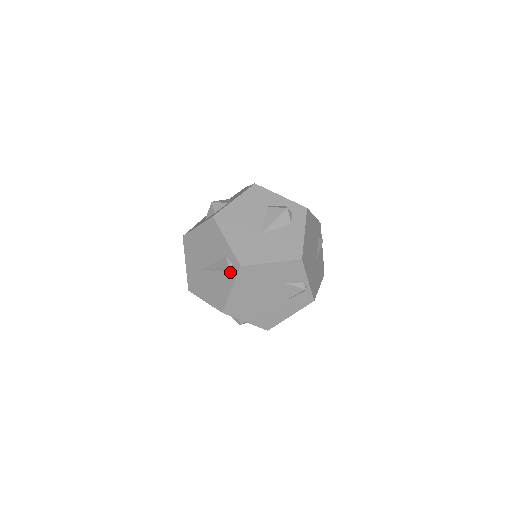
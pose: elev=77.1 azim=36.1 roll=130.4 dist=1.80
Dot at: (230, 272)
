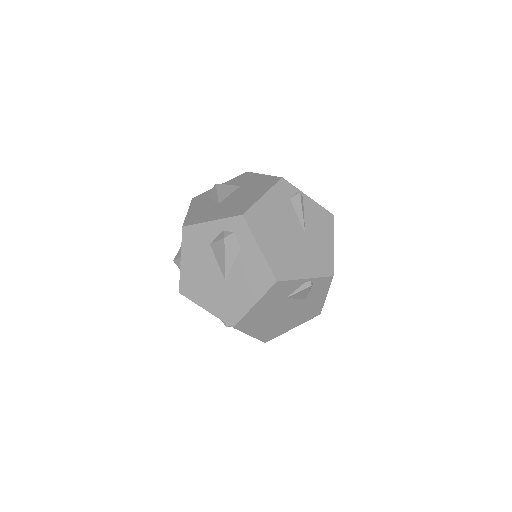
Dot at: occluded
